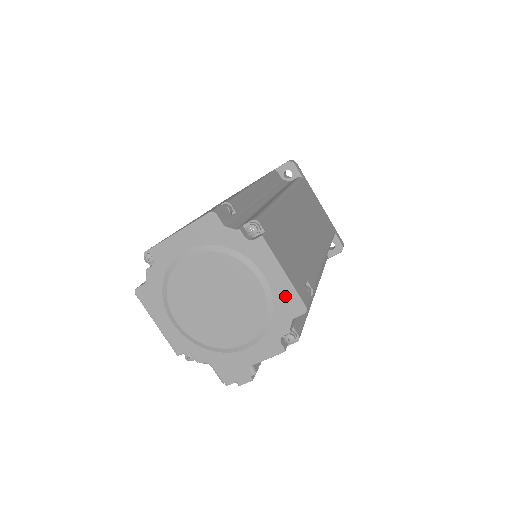
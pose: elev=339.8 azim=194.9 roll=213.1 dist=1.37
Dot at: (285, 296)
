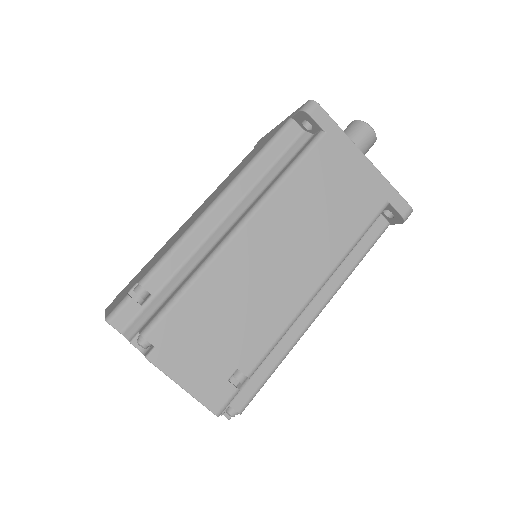
Dot at: occluded
